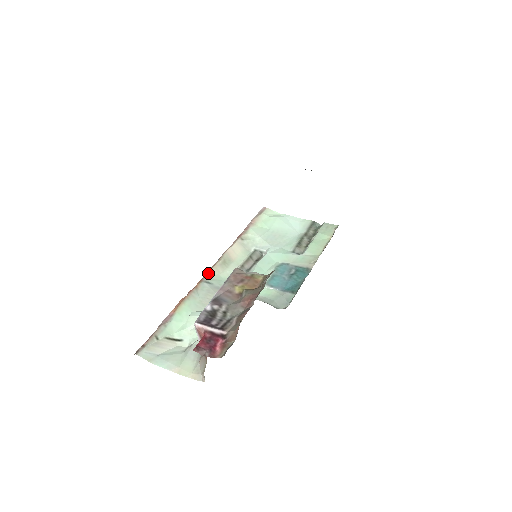
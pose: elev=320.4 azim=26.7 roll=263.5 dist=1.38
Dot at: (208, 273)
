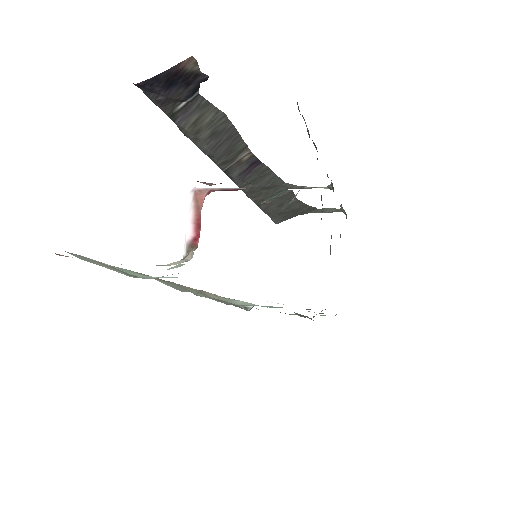
Dot at: (179, 284)
